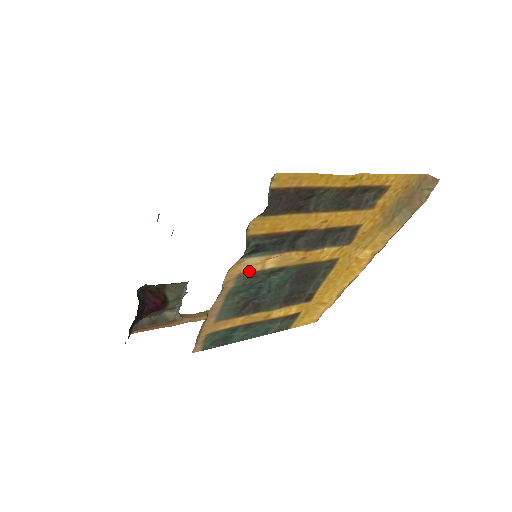
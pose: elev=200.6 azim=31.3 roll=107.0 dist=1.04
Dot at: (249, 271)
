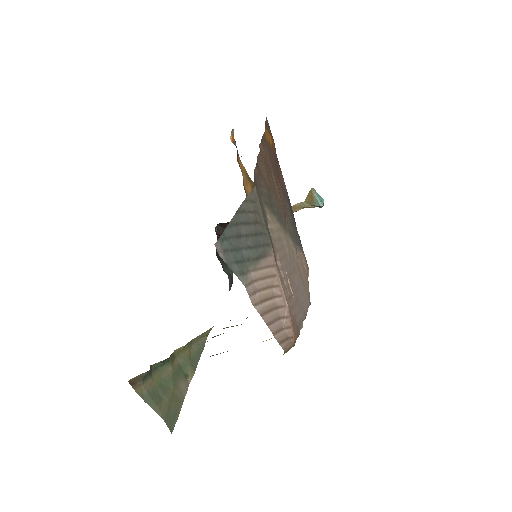
Dot at: occluded
